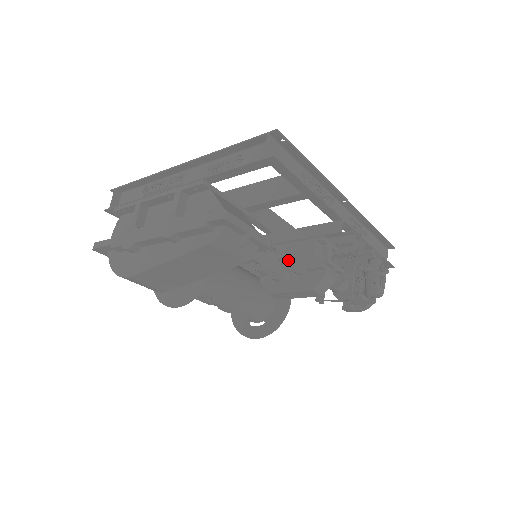
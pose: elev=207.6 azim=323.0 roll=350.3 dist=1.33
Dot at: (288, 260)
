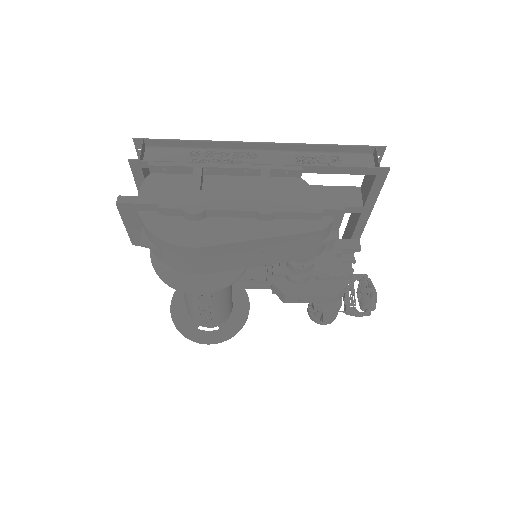
Dot at: occluded
